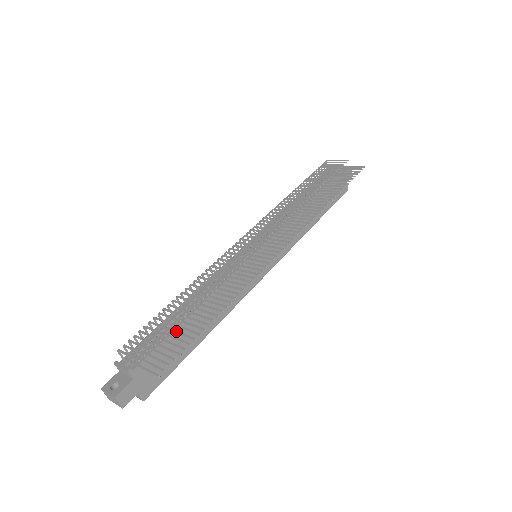
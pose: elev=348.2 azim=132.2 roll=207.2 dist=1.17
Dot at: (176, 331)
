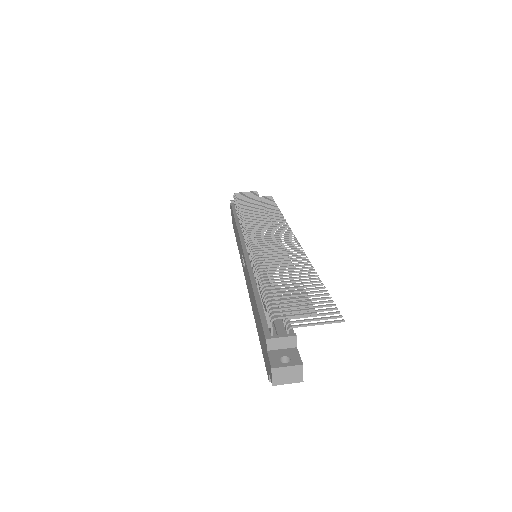
Dot at: (298, 296)
